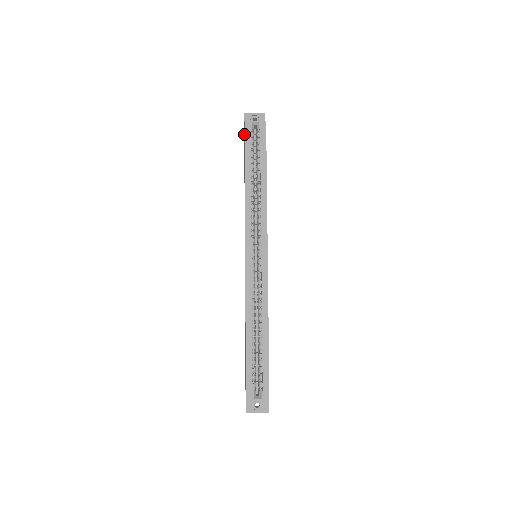
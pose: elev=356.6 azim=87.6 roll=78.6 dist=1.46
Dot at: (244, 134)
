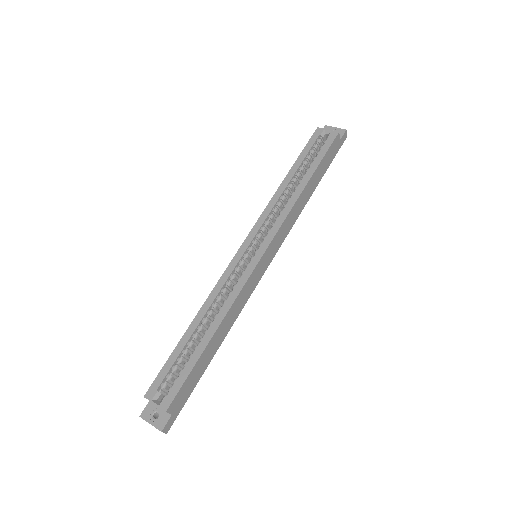
Dot at: occluded
